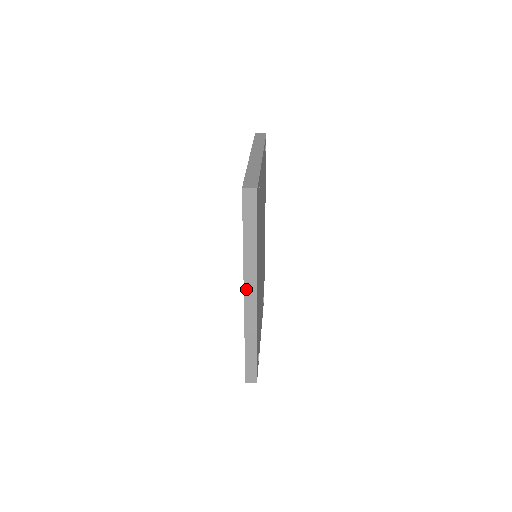
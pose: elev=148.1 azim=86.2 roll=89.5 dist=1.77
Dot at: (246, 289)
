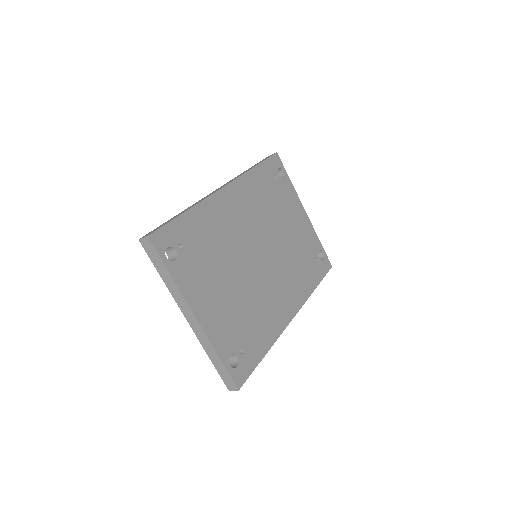
Dot at: occluded
